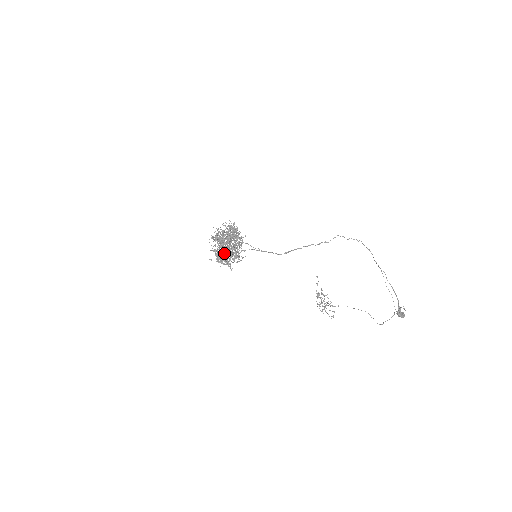
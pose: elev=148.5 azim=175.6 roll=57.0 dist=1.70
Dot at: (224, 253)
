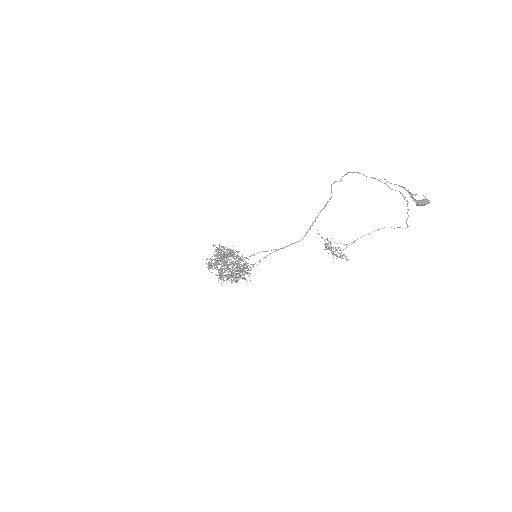
Dot at: occluded
